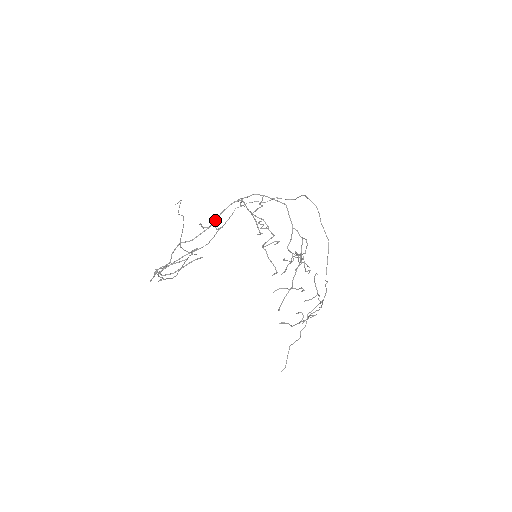
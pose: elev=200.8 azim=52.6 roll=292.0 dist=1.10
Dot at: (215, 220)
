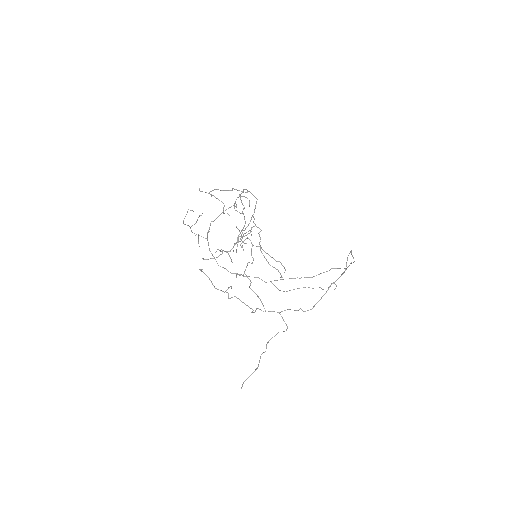
Dot at: occluded
